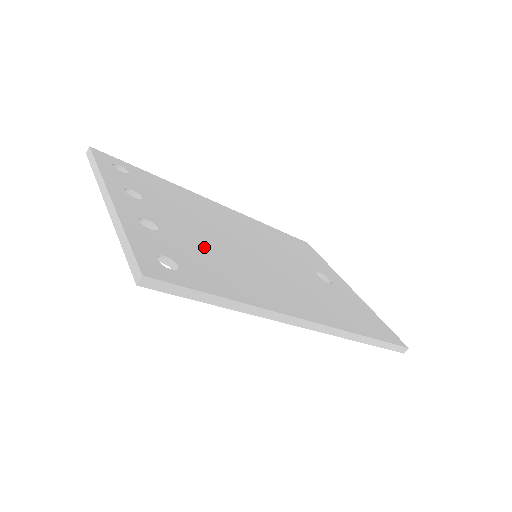
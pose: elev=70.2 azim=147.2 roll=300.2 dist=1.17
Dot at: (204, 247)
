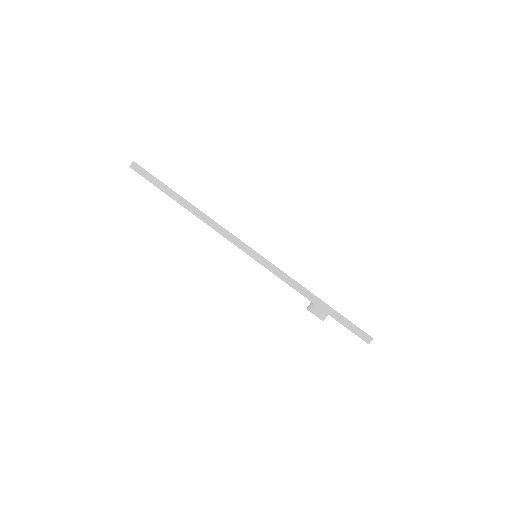
Dot at: occluded
